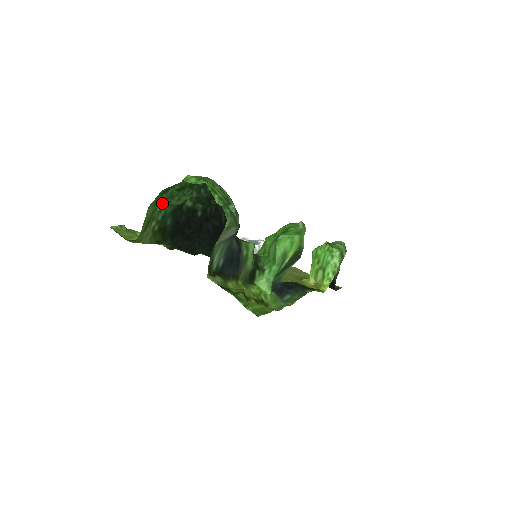
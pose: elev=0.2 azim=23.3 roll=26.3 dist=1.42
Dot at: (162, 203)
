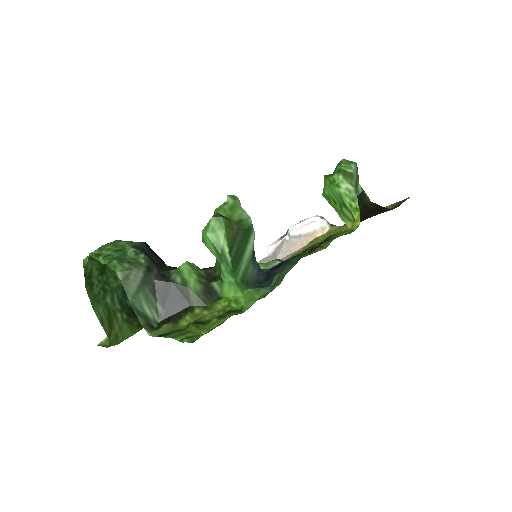
Dot at: (104, 294)
